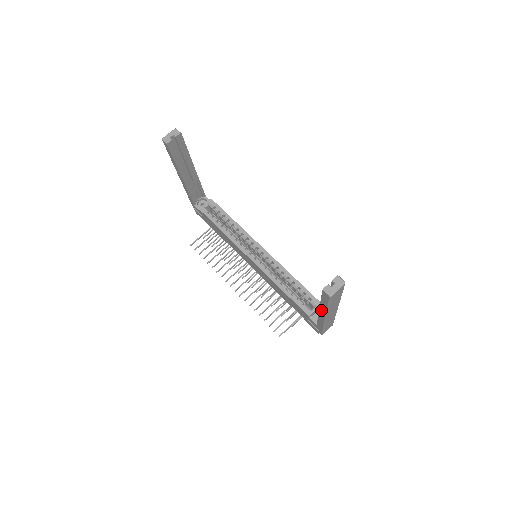
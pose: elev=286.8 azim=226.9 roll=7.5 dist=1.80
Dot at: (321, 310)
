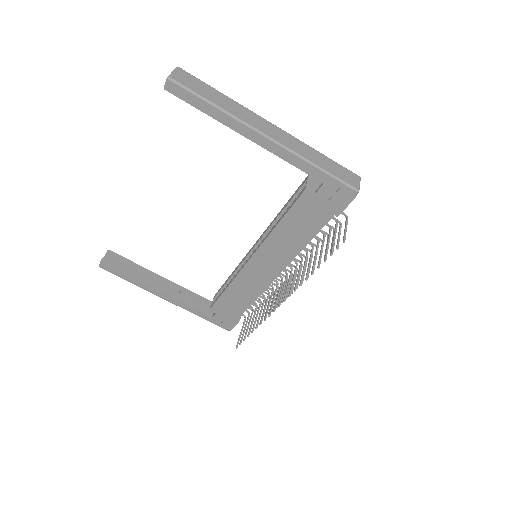
Dot at: (241, 132)
